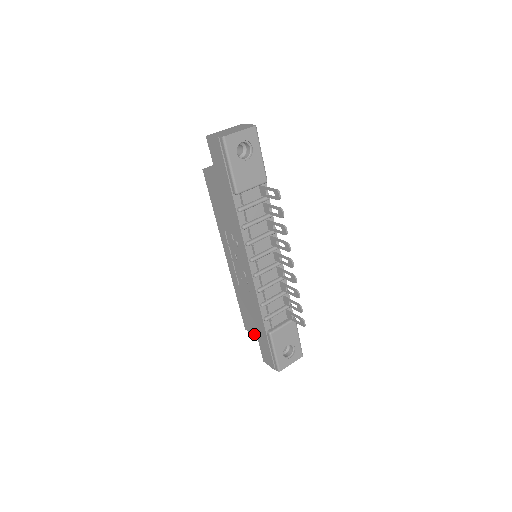
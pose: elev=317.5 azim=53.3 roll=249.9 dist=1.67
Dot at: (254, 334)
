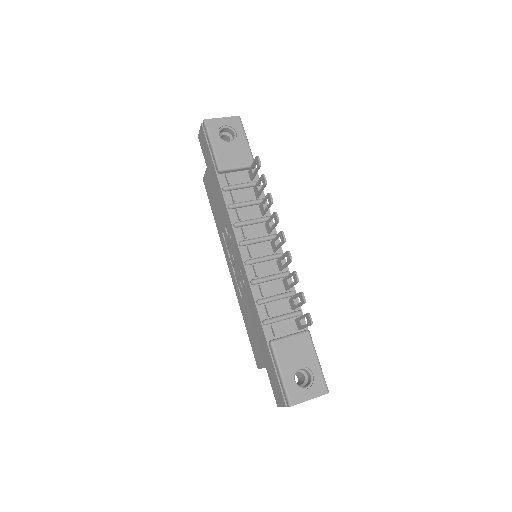
Dot at: (263, 364)
